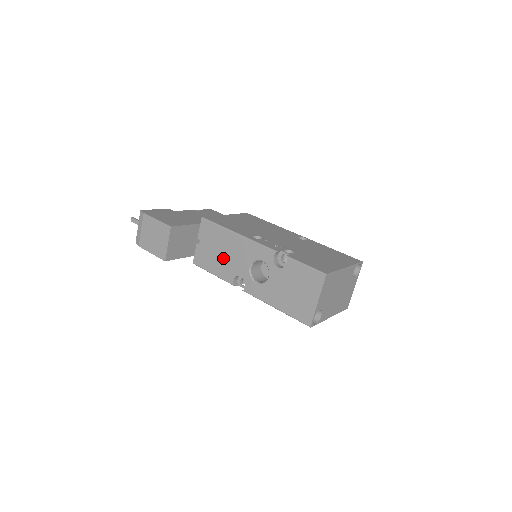
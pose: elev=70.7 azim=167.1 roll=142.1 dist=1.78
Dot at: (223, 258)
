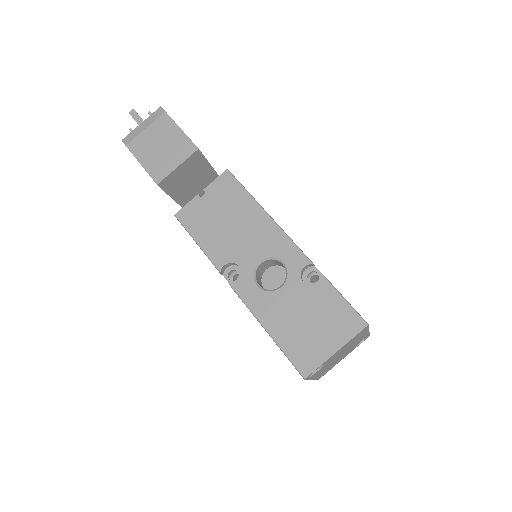
Dot at: (227, 231)
